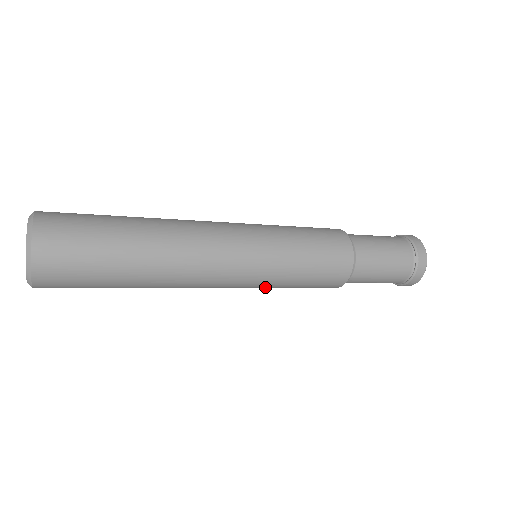
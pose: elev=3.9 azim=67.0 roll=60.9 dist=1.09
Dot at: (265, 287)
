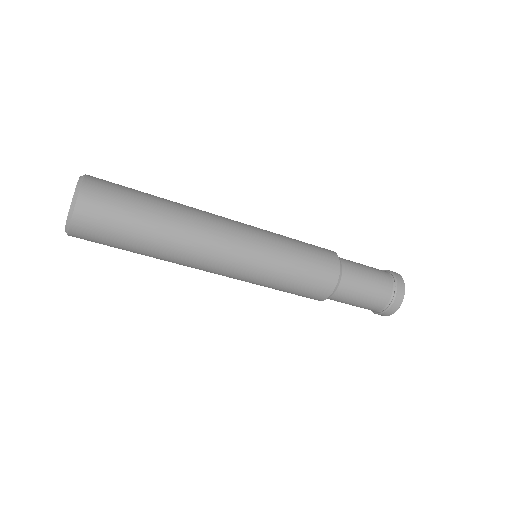
Dot at: occluded
